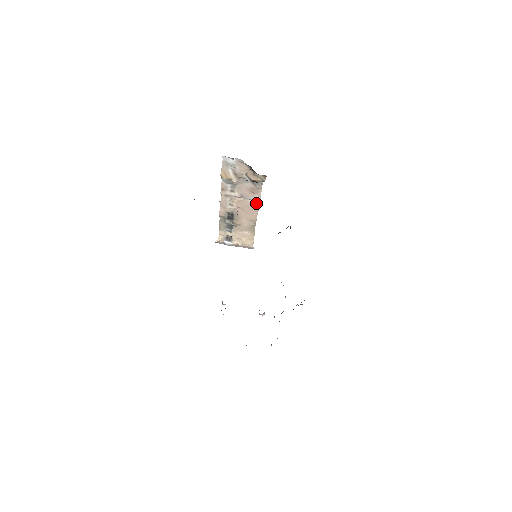
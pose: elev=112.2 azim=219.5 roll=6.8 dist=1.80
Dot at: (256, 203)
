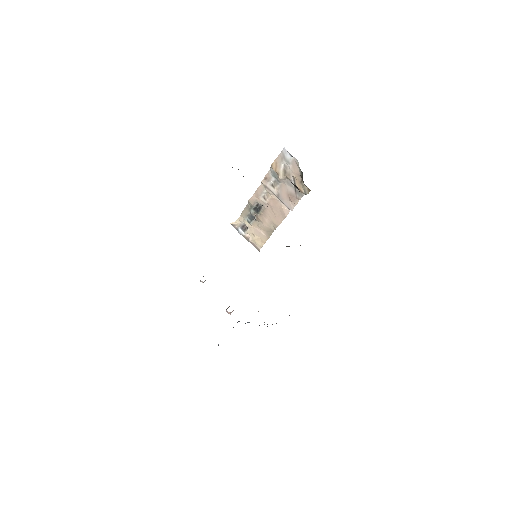
Dot at: (287, 210)
